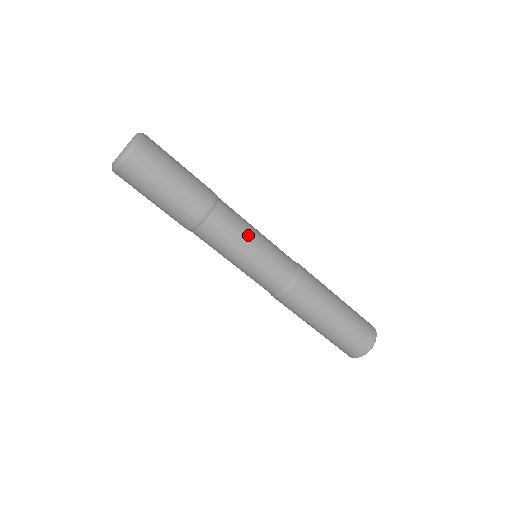
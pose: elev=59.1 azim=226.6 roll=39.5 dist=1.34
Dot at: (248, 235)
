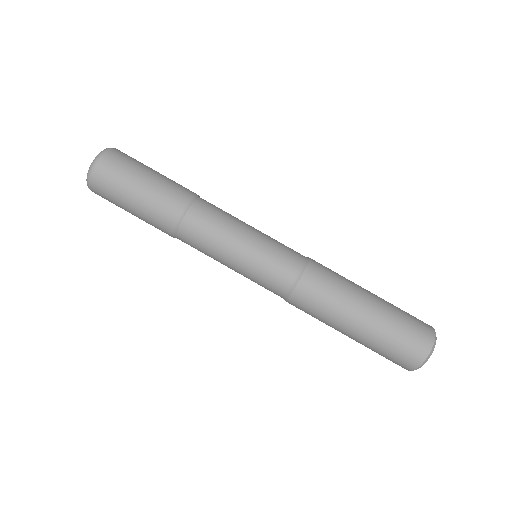
Dot at: (241, 221)
